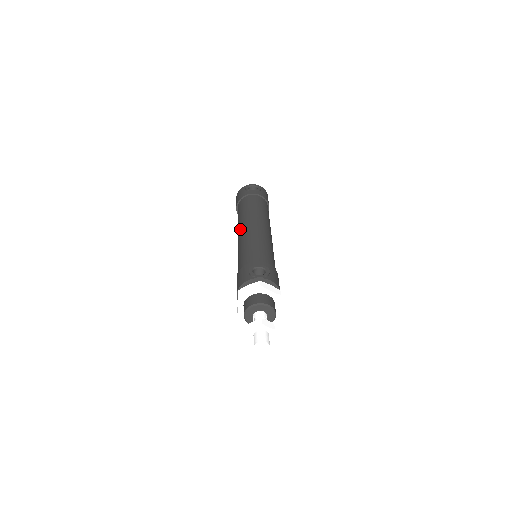
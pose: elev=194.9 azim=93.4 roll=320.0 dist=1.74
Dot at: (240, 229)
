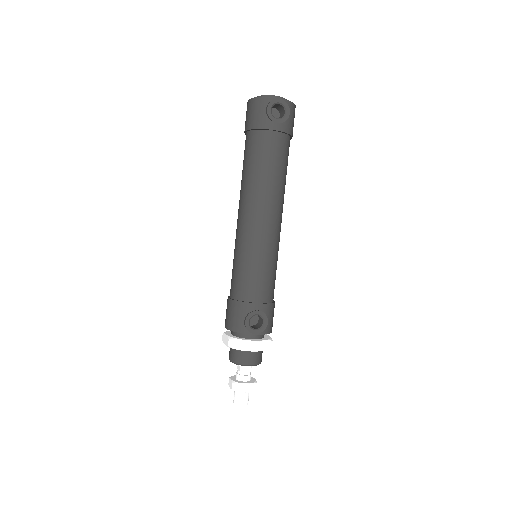
Dot at: (245, 210)
